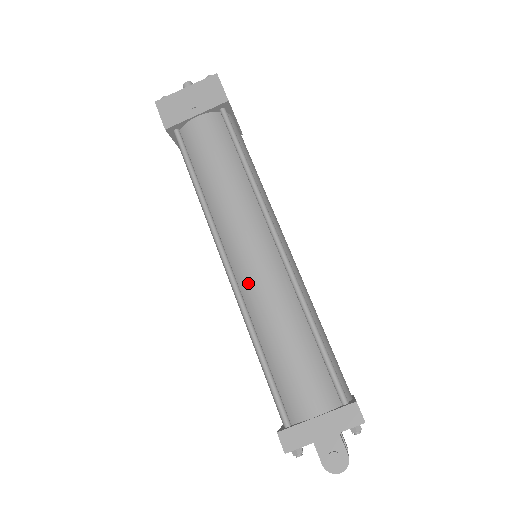
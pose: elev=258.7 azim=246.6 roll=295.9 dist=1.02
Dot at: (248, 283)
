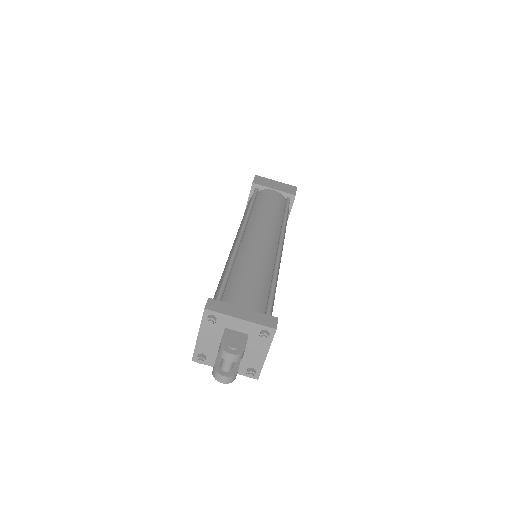
Dot at: (248, 244)
